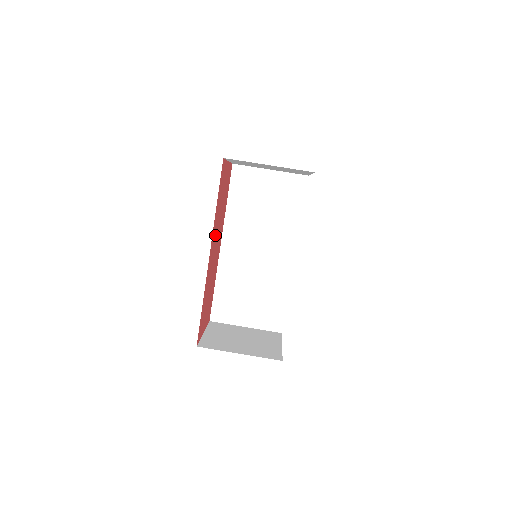
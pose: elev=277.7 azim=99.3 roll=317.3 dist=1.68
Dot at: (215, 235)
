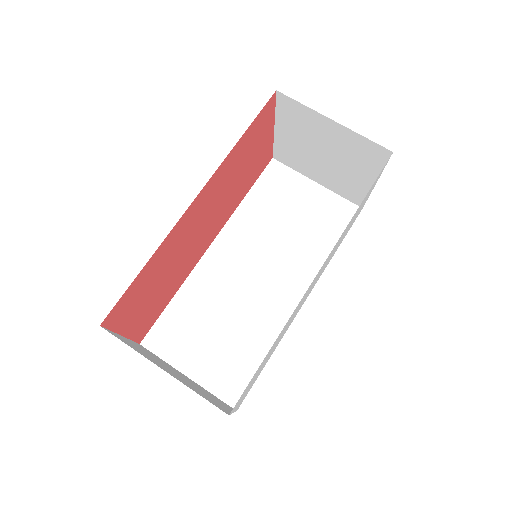
Dot at: (215, 193)
